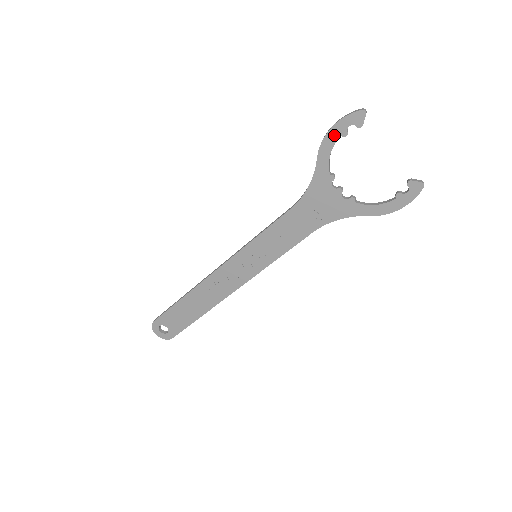
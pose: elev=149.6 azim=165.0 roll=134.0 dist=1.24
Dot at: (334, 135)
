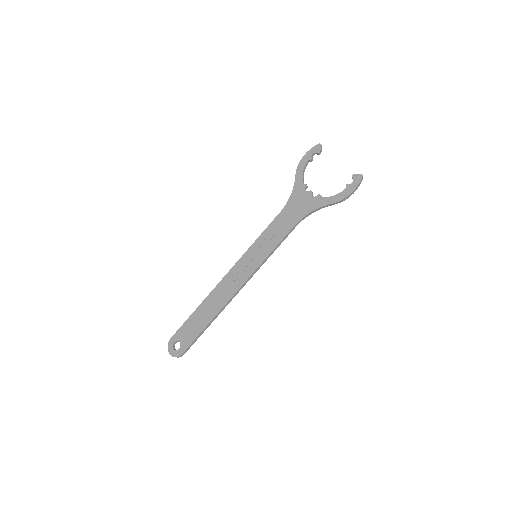
Dot at: (304, 161)
